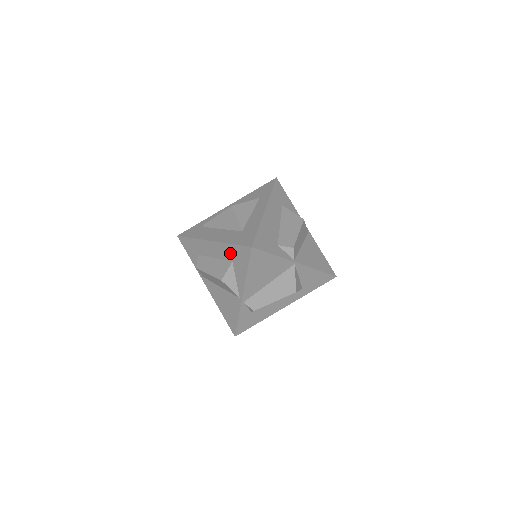
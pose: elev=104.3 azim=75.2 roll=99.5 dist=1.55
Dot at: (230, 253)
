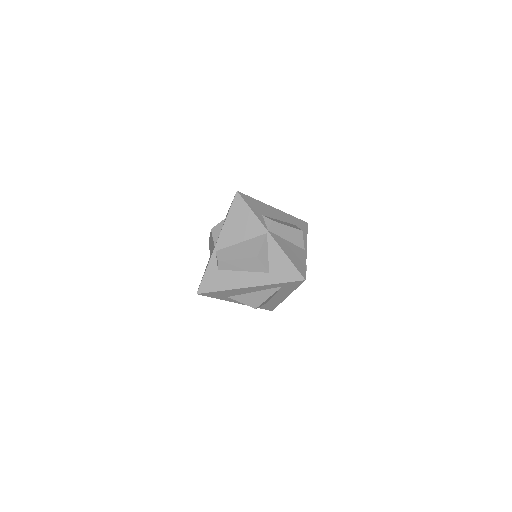
Dot at: occluded
